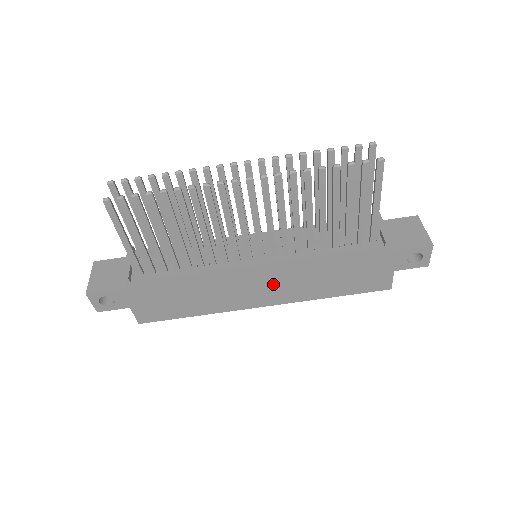
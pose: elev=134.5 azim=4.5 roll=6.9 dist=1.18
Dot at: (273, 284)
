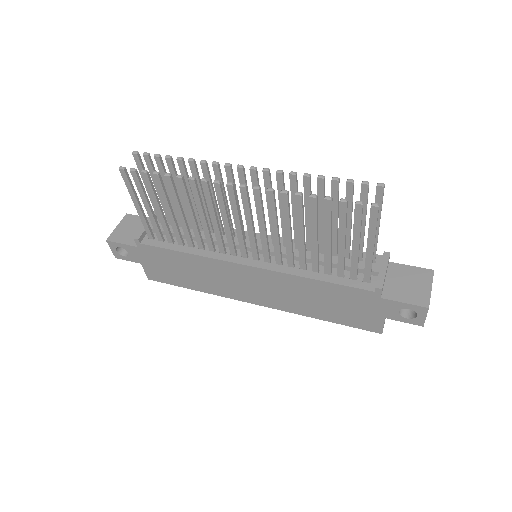
Dot at: (263, 287)
